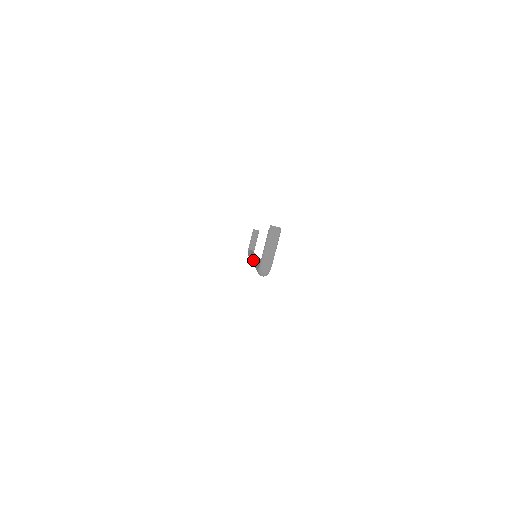
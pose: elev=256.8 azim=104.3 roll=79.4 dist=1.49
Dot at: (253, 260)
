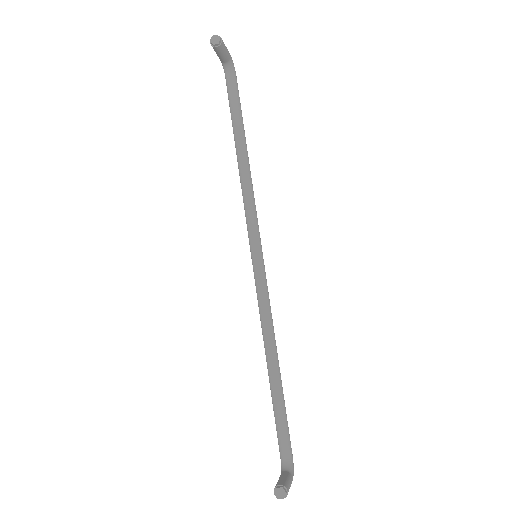
Dot at: occluded
